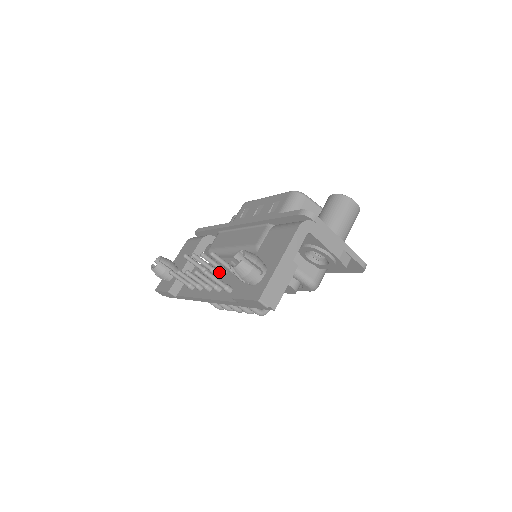
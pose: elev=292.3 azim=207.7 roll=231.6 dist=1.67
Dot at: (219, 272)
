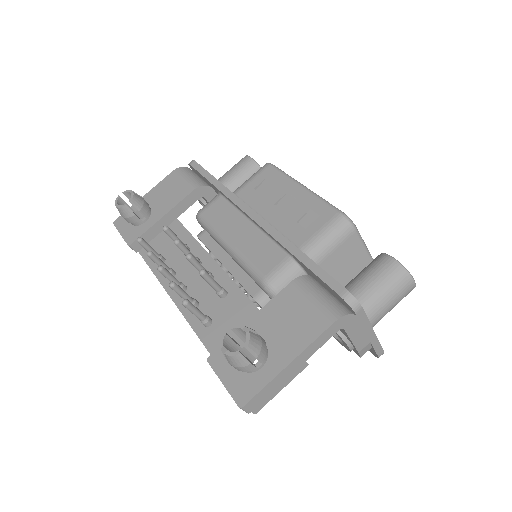
Dot at: occluded
